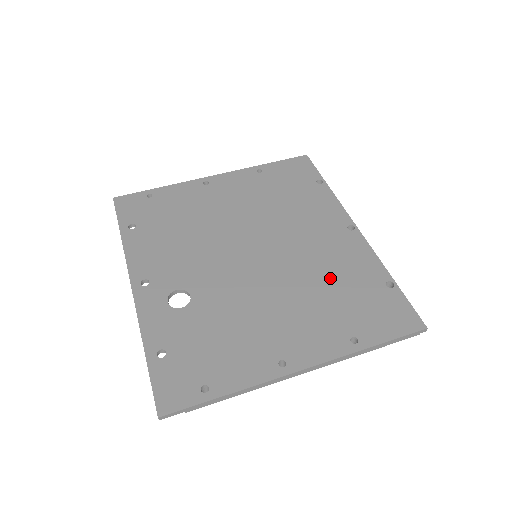
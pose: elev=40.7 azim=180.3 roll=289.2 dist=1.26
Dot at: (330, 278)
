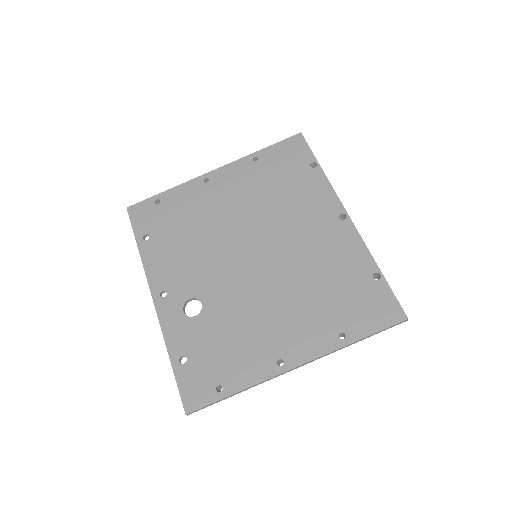
Dot at: (322, 275)
